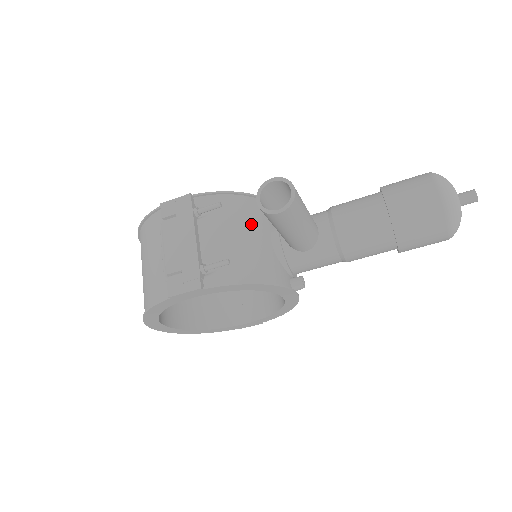
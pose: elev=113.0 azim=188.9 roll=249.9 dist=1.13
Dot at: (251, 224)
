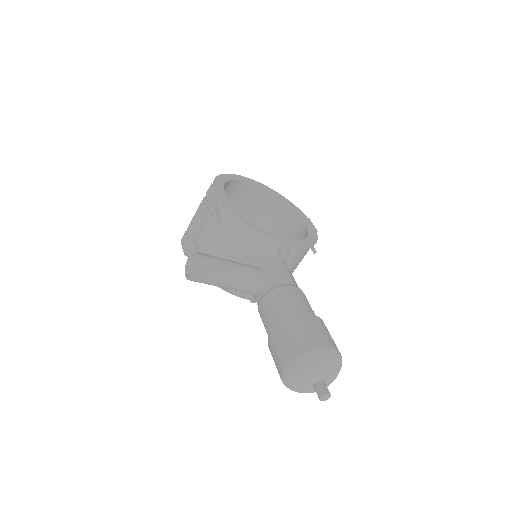
Dot at: (236, 246)
